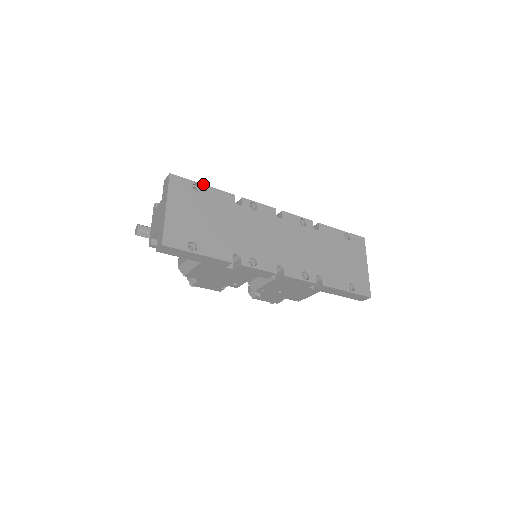
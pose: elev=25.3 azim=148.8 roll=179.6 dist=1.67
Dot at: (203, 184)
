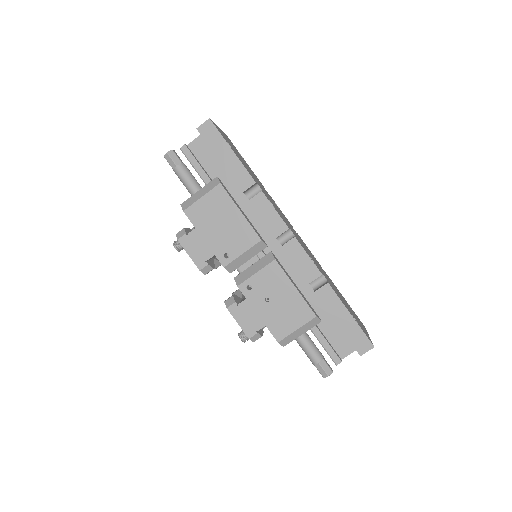
Dot at: (245, 161)
